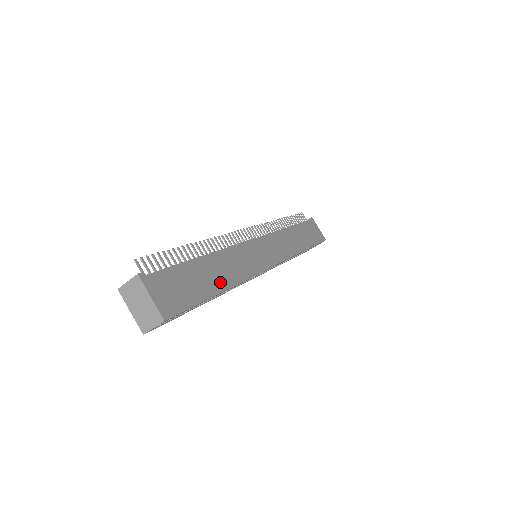
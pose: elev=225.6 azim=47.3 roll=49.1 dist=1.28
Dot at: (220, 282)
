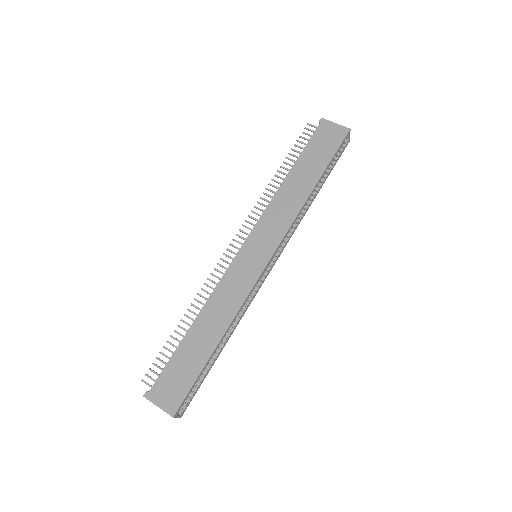
Dot at: (212, 338)
